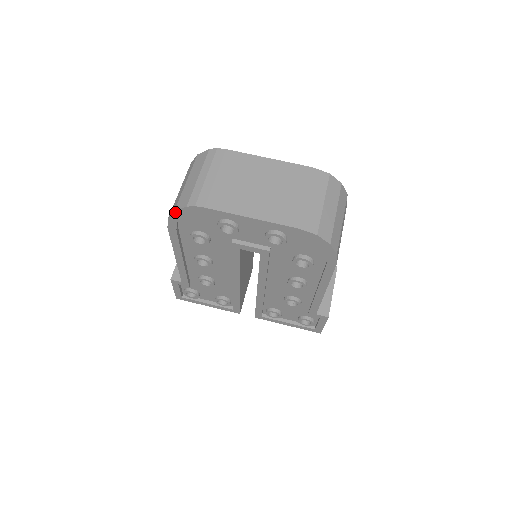
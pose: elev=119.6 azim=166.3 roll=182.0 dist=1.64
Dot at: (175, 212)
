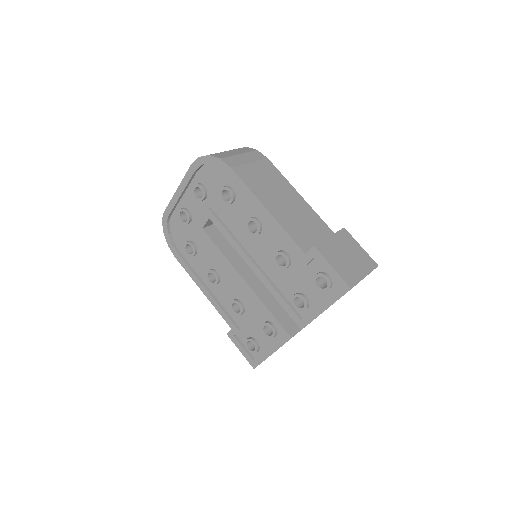
Dot at: (165, 235)
